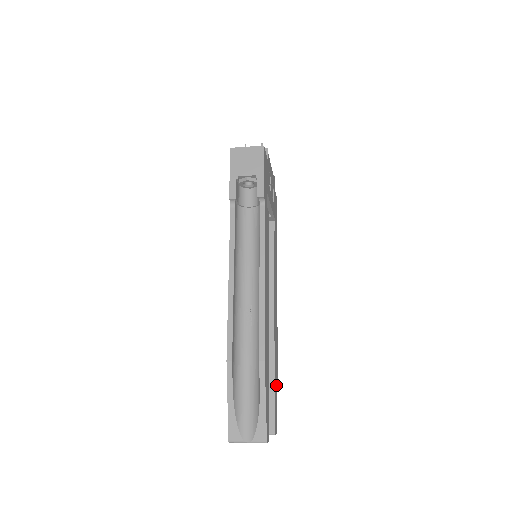
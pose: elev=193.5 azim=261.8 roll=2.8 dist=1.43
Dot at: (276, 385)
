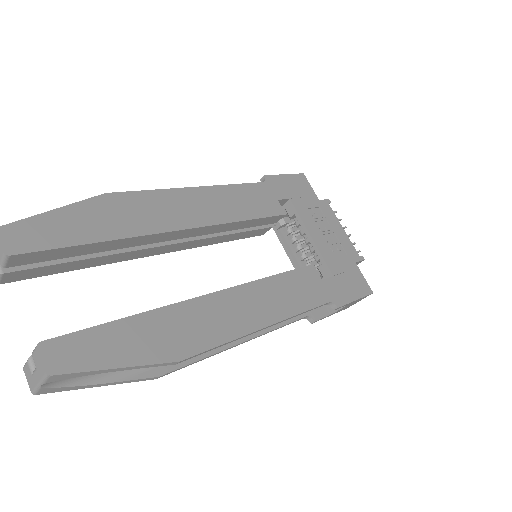
Dot at: (138, 348)
